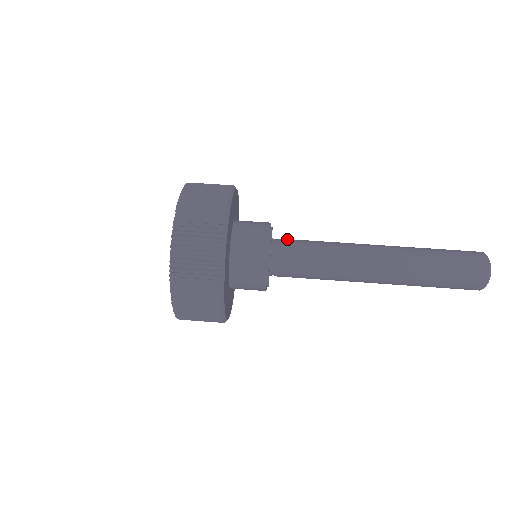
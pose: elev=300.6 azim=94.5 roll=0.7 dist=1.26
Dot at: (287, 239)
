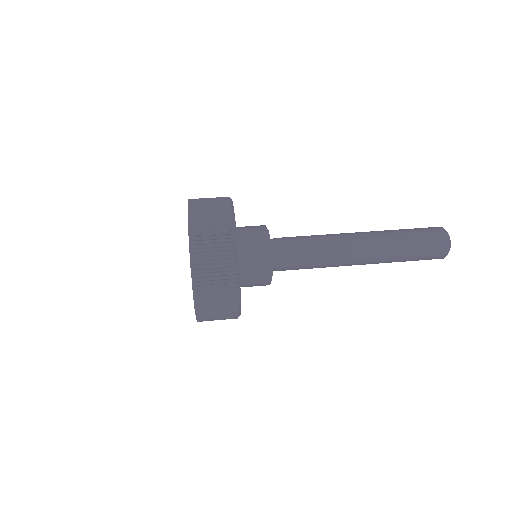
Dot at: occluded
